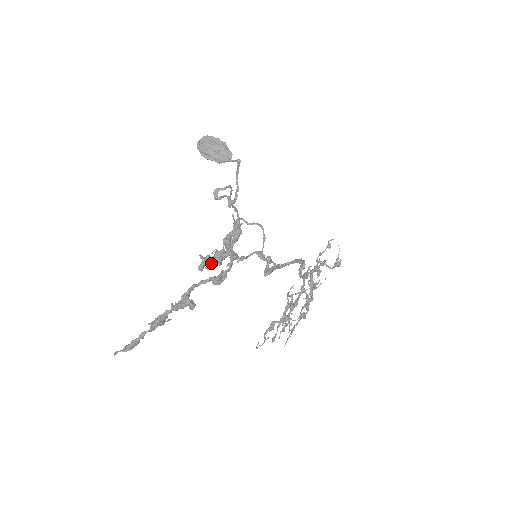
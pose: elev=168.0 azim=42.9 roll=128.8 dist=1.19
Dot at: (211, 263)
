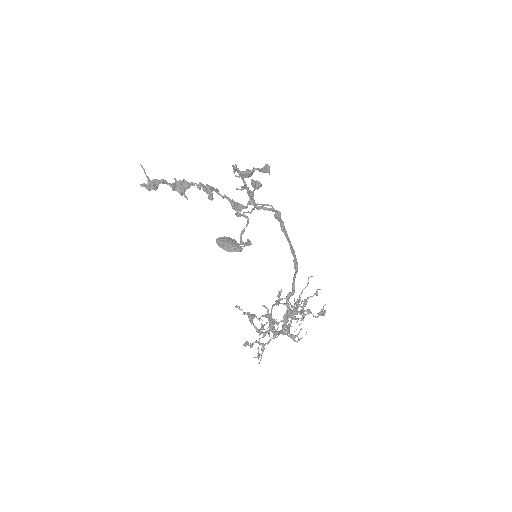
Dot at: (242, 172)
